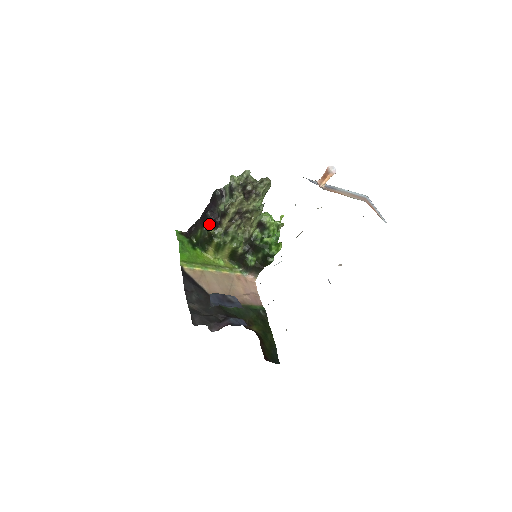
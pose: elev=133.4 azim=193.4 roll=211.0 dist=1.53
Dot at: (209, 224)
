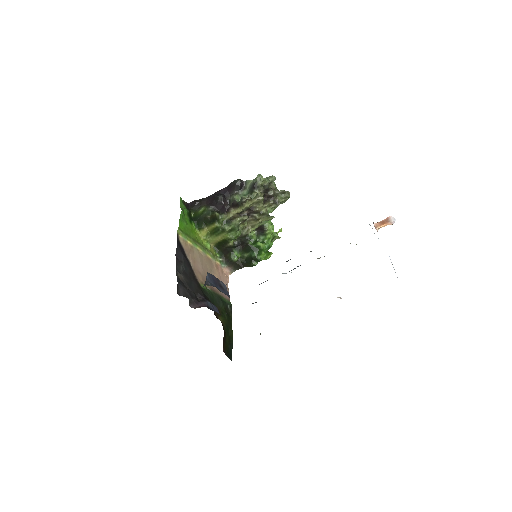
Dot at: (216, 206)
